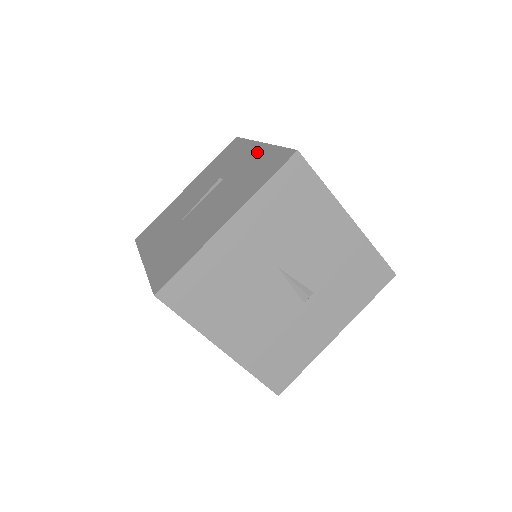
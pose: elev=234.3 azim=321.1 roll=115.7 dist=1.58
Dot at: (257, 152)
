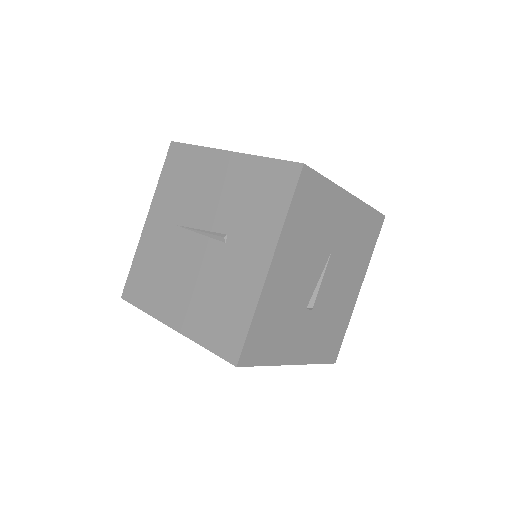
Dot at: (253, 276)
